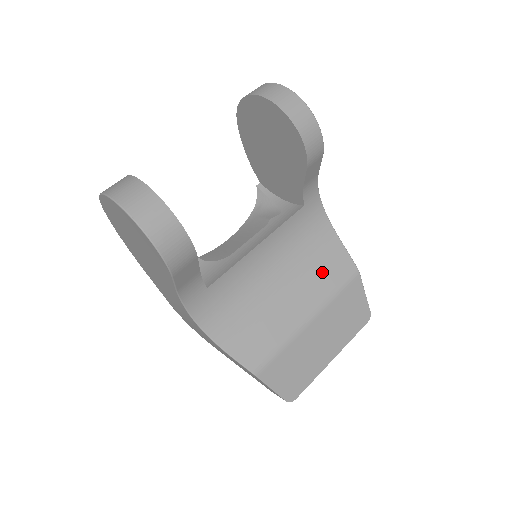
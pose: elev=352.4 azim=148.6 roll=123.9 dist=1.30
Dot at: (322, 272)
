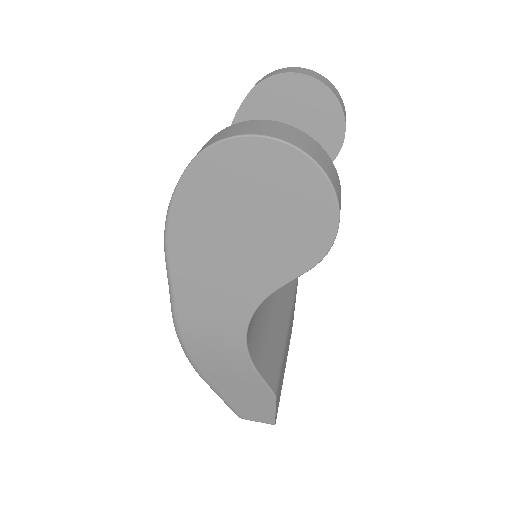
Dot at: occluded
